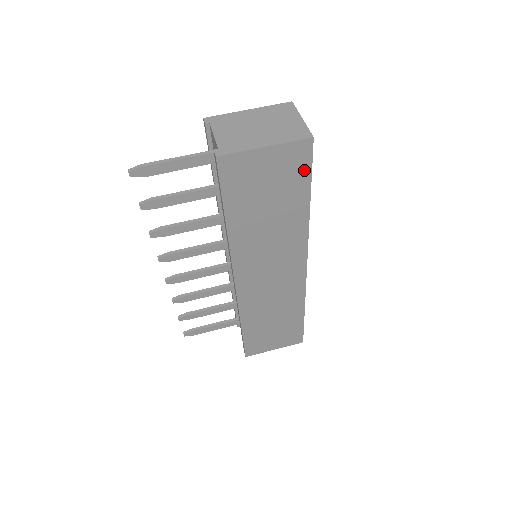
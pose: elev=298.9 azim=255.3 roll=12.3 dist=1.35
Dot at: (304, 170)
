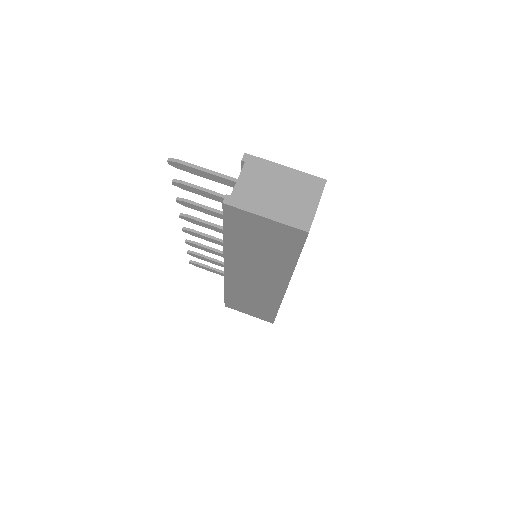
Dot at: (296, 244)
